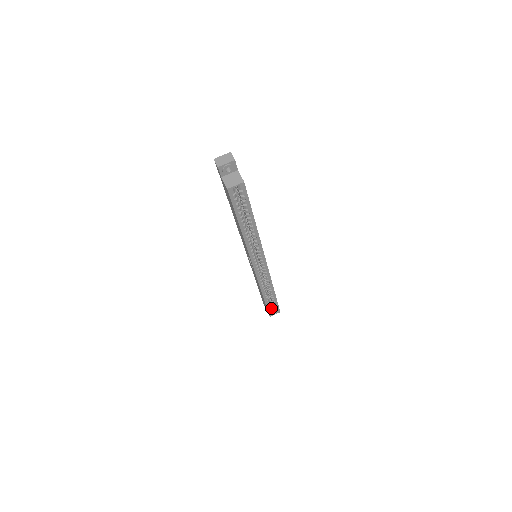
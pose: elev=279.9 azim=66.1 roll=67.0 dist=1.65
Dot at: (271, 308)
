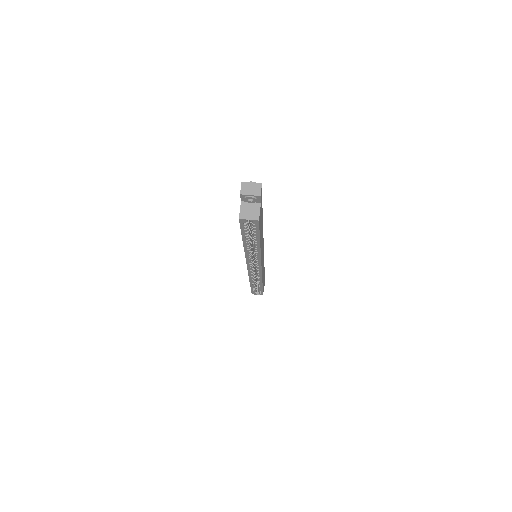
Dot at: (255, 290)
